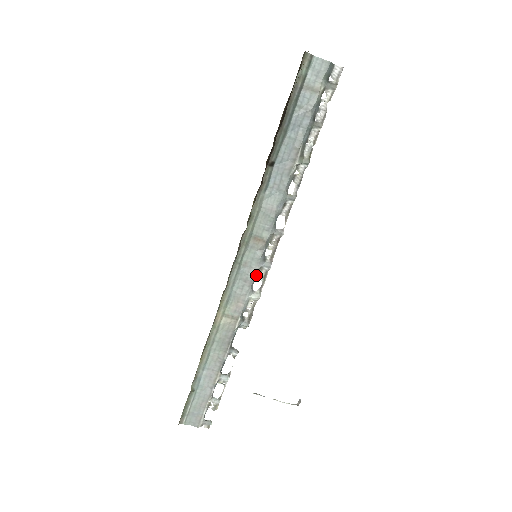
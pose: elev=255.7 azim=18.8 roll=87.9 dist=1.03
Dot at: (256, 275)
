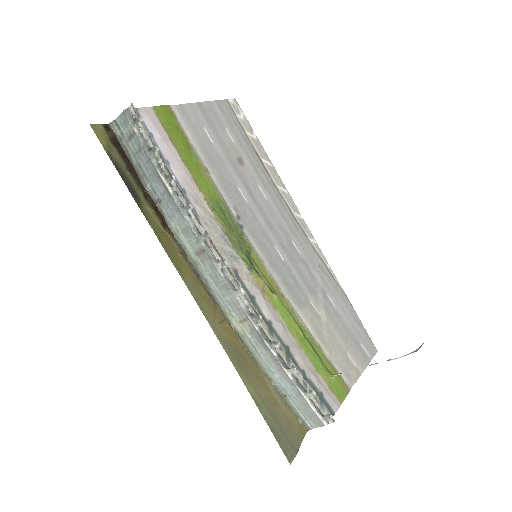
Dot at: (225, 277)
